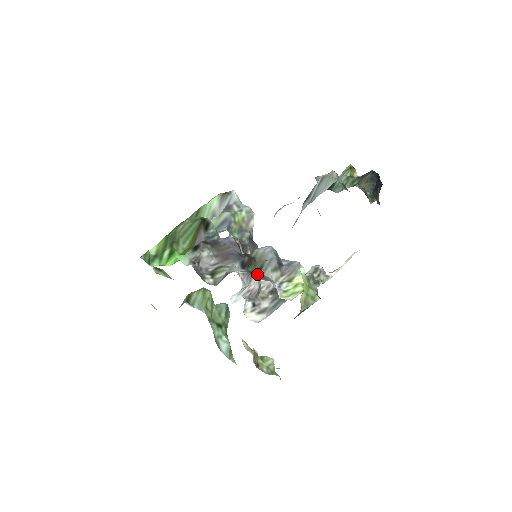
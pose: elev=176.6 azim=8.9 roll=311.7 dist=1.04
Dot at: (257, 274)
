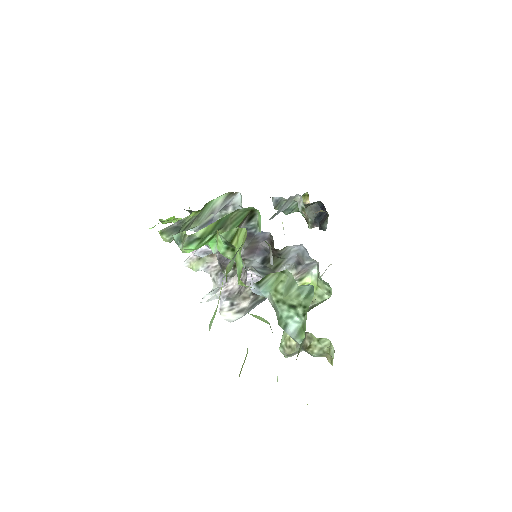
Dot at: (270, 271)
